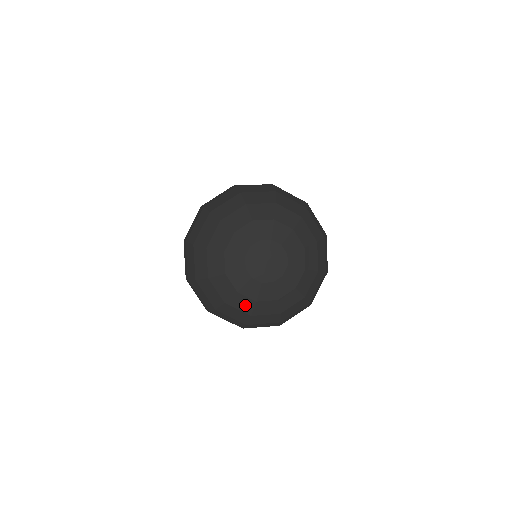
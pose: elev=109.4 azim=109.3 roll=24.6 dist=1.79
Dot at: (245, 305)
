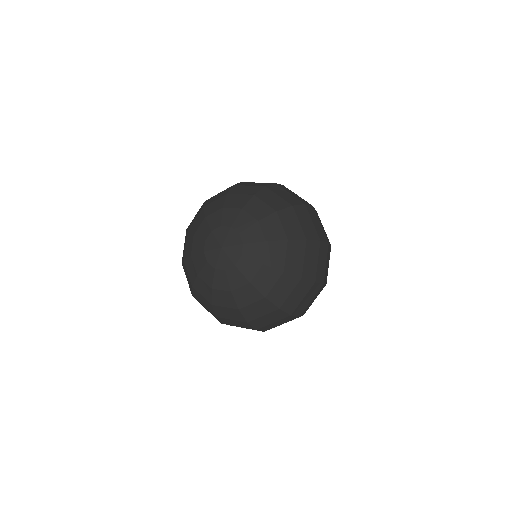
Dot at: (192, 273)
